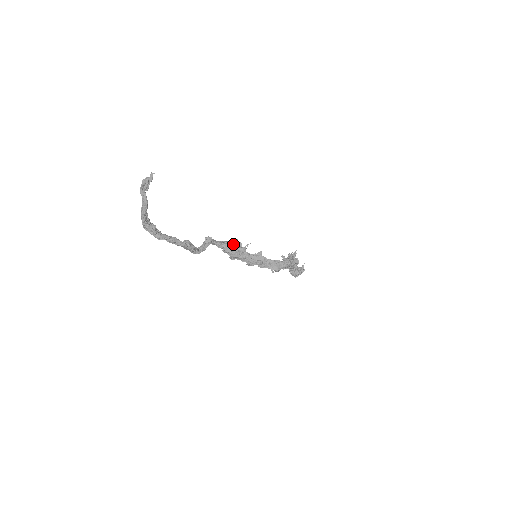
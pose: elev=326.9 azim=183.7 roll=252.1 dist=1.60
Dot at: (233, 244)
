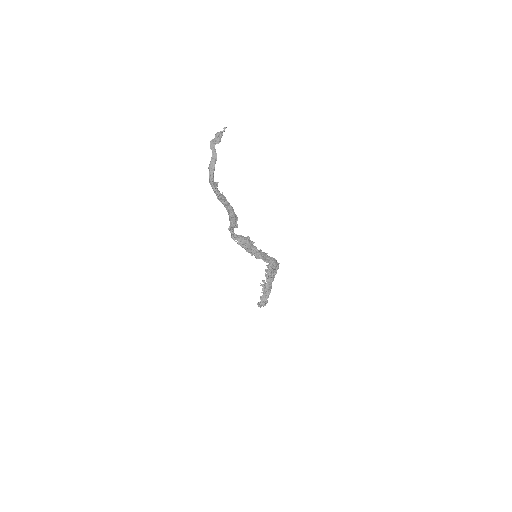
Dot at: (244, 238)
